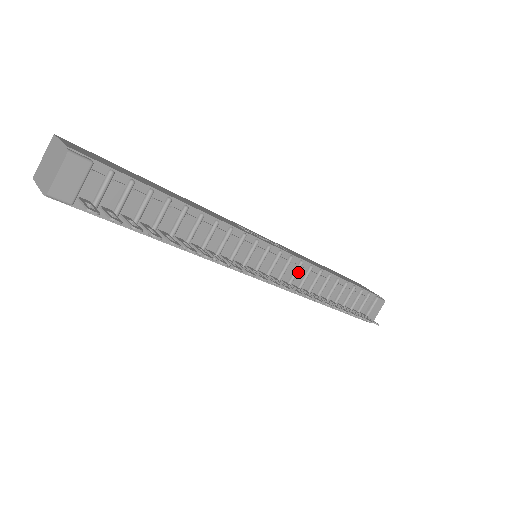
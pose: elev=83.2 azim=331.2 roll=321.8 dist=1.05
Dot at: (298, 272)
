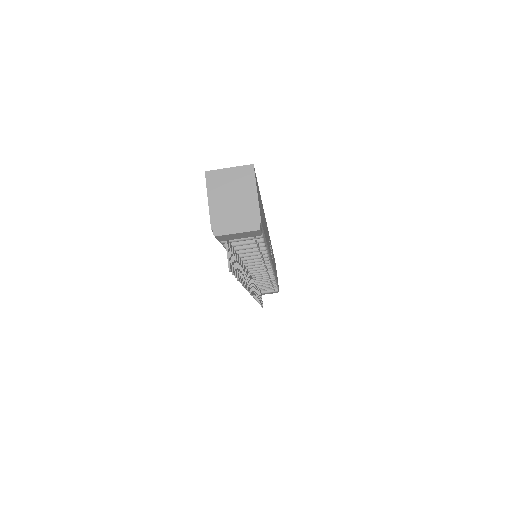
Dot at: (264, 276)
